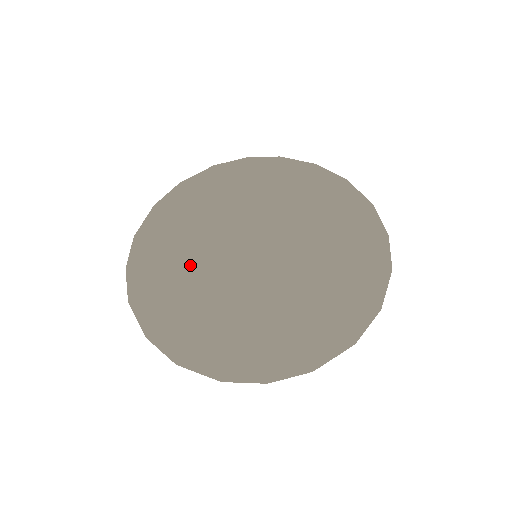
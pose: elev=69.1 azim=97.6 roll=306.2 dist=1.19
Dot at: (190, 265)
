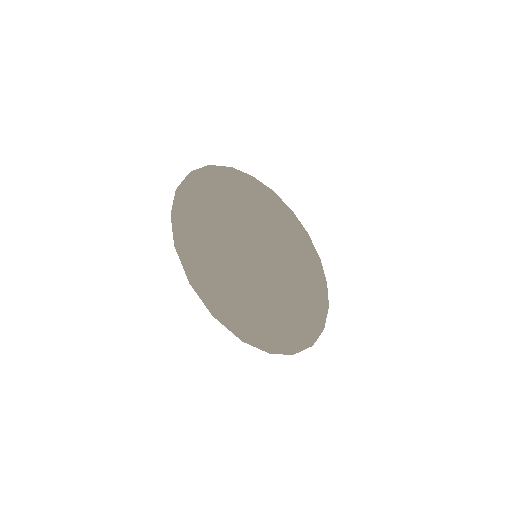
Dot at: (219, 239)
